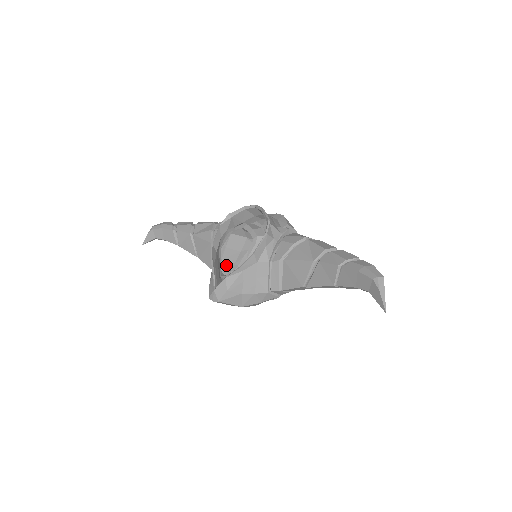
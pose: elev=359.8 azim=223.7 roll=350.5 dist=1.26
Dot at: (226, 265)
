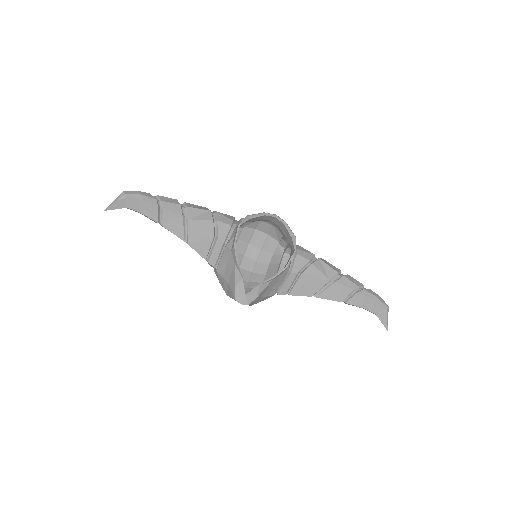
Dot at: occluded
